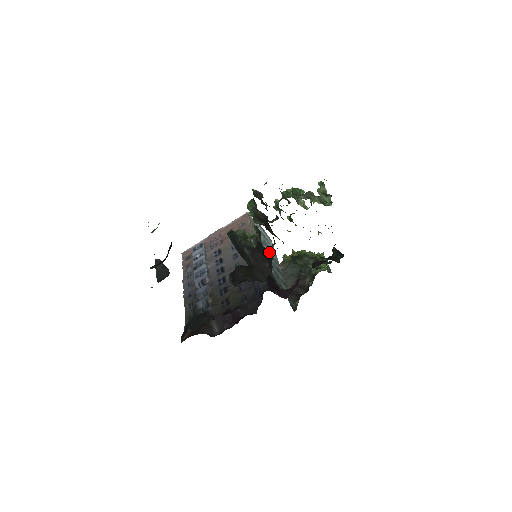
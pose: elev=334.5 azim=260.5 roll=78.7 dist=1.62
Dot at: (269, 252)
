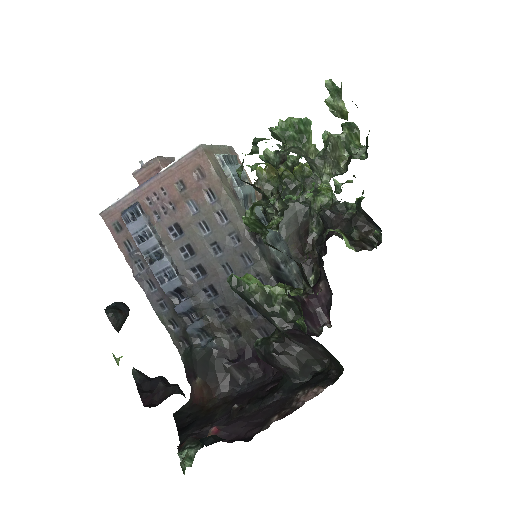
Dot at: occluded
